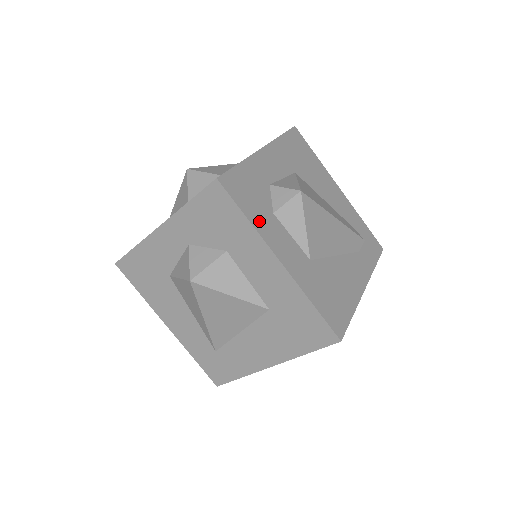
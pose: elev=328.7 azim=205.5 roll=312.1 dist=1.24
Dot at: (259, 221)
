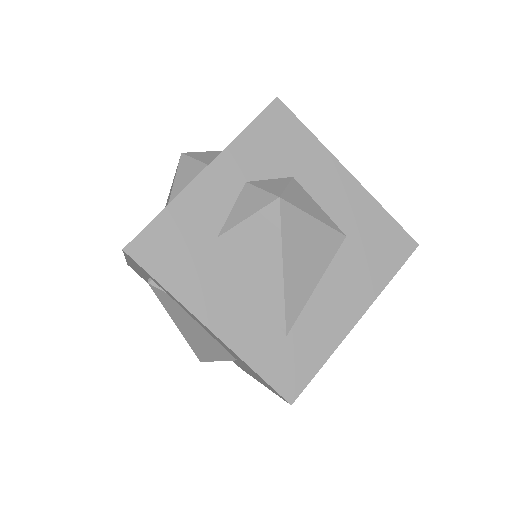
Dot at: occluded
